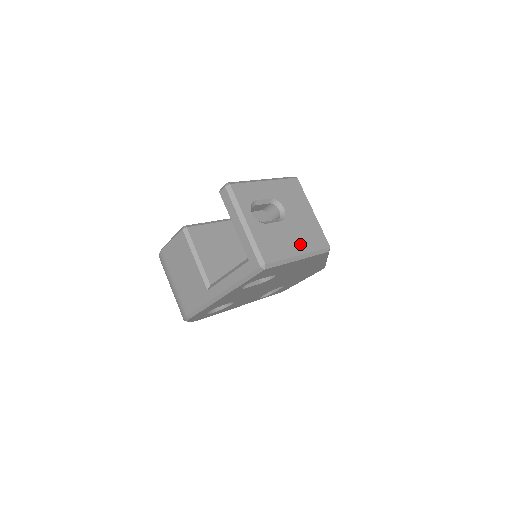
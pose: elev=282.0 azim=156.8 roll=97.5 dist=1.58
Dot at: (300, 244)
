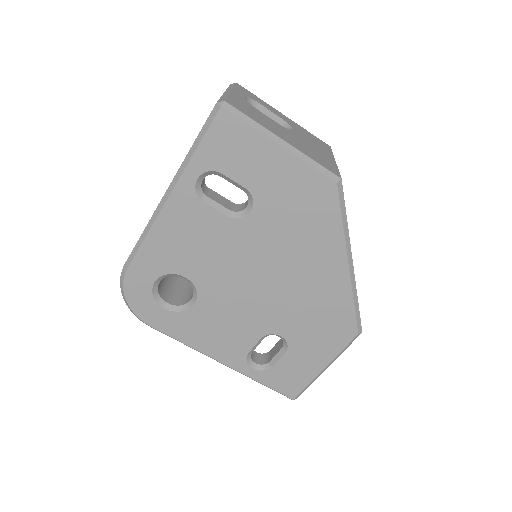
Dot at: (293, 142)
